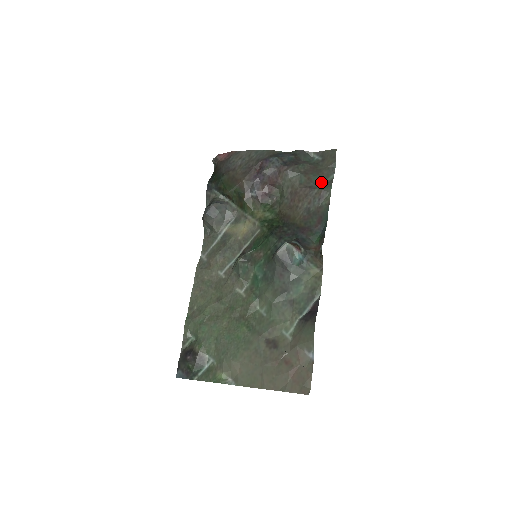
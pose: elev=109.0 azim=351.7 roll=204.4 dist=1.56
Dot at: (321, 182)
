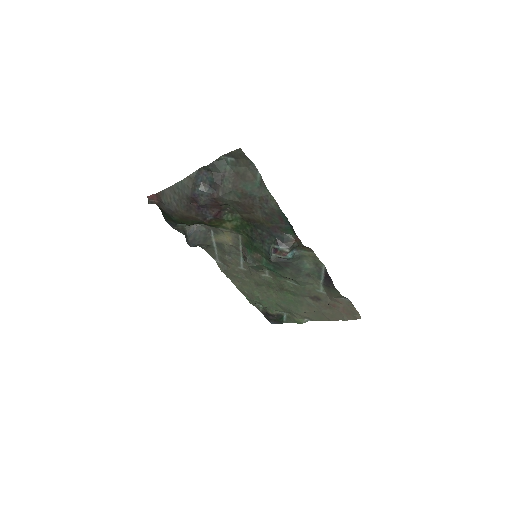
Dot at: (255, 187)
